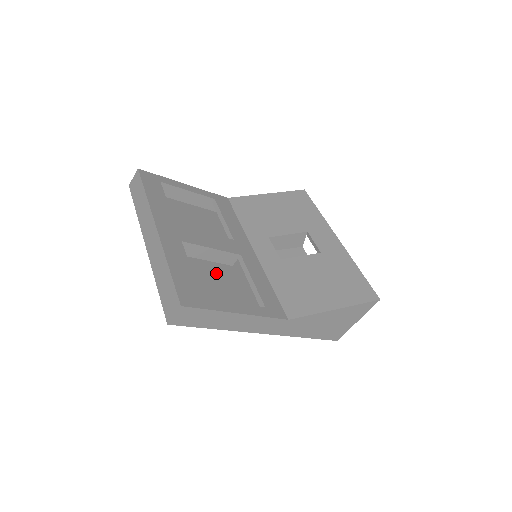
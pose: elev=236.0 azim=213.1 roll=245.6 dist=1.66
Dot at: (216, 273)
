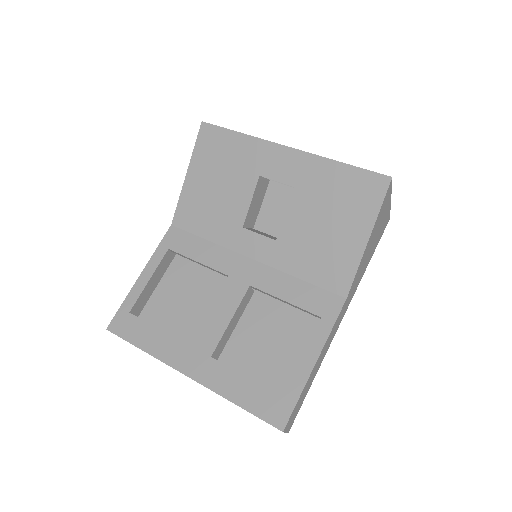
Dot at: (256, 325)
